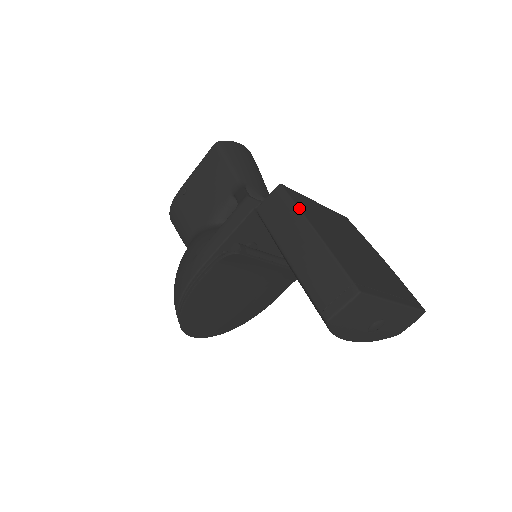
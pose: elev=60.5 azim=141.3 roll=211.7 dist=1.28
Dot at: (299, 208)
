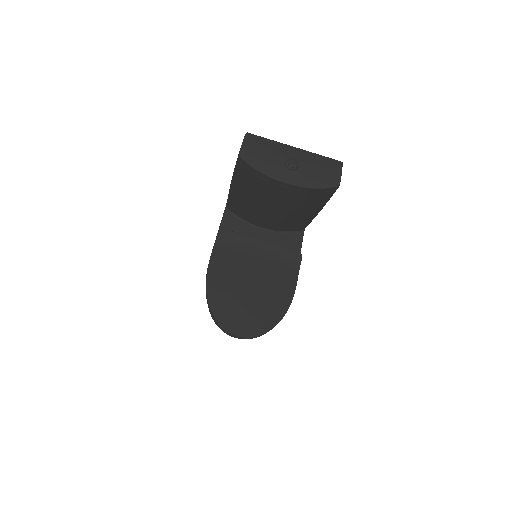
Dot at: occluded
